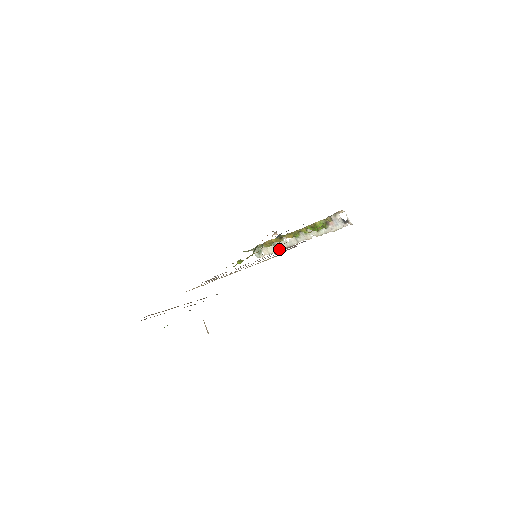
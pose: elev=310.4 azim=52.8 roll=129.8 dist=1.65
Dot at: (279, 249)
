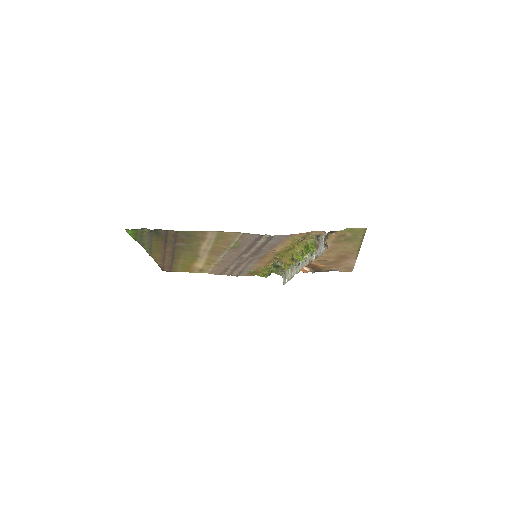
Dot at: (293, 275)
